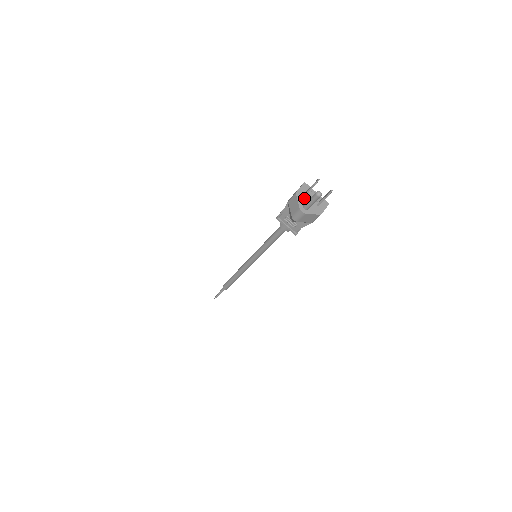
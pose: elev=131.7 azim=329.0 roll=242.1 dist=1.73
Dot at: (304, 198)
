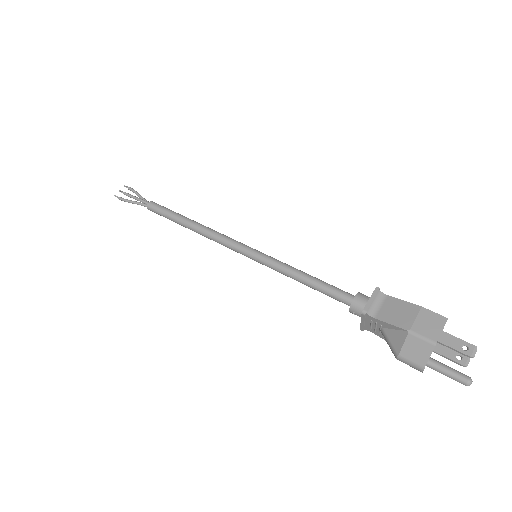
Dot at: occluded
